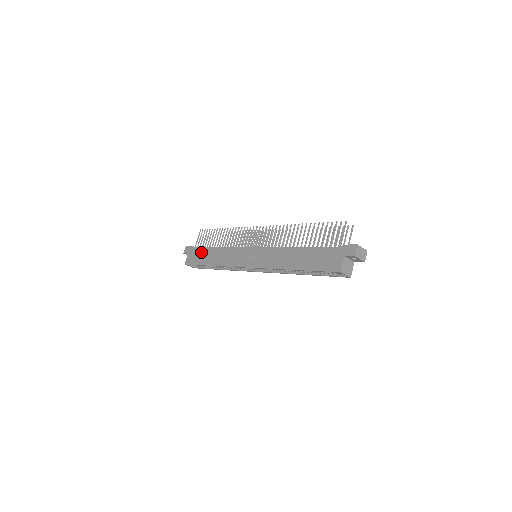
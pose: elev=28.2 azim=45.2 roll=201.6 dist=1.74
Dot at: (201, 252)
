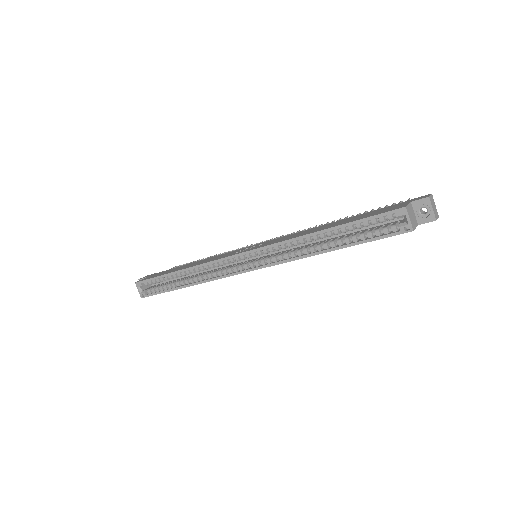
Dot at: (169, 270)
